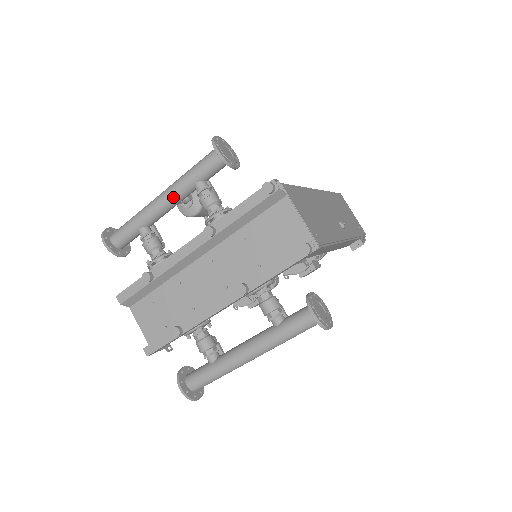
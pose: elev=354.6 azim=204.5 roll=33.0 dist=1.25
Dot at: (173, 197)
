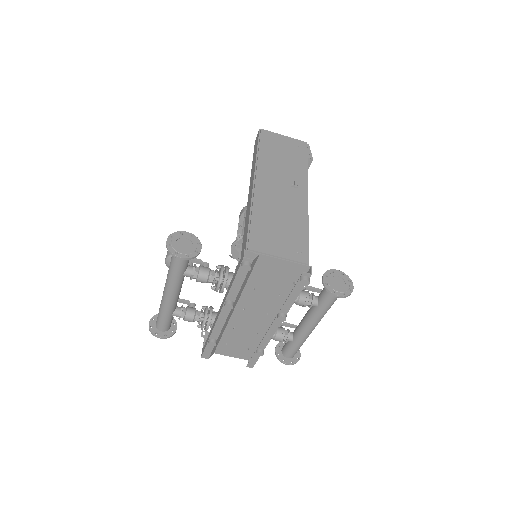
Dot at: (176, 291)
